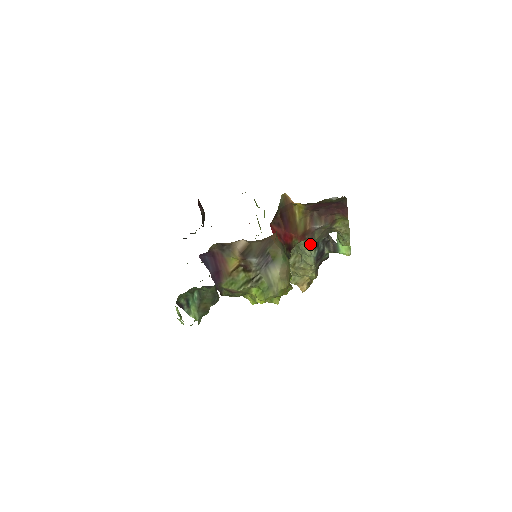
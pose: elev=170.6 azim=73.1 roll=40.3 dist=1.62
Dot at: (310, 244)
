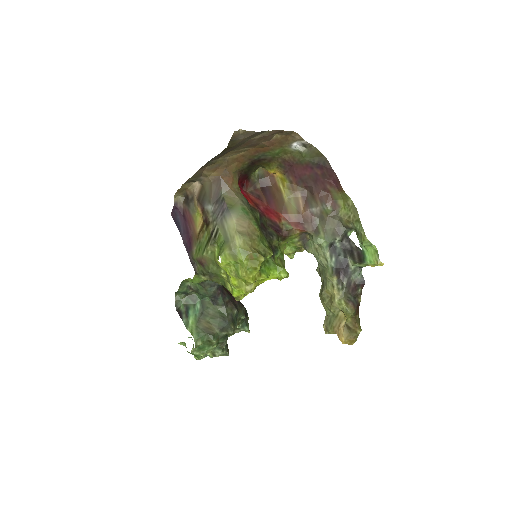
Dot at: (316, 240)
